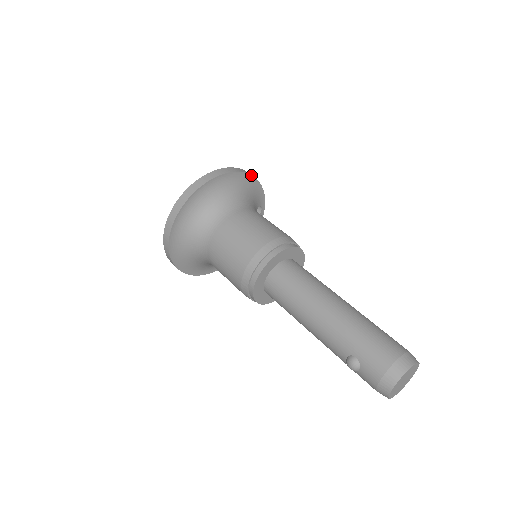
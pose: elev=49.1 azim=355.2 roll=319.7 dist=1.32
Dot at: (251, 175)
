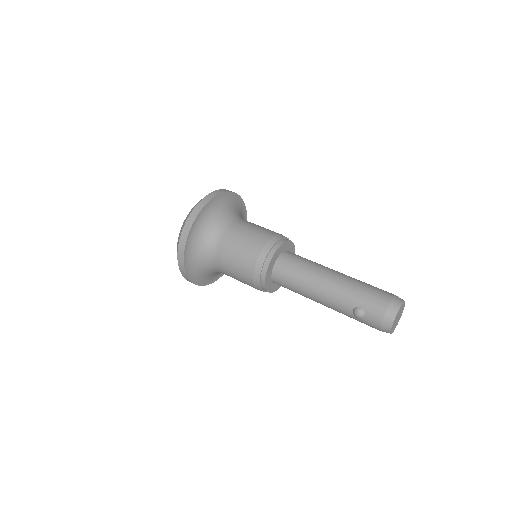
Dot at: occluded
